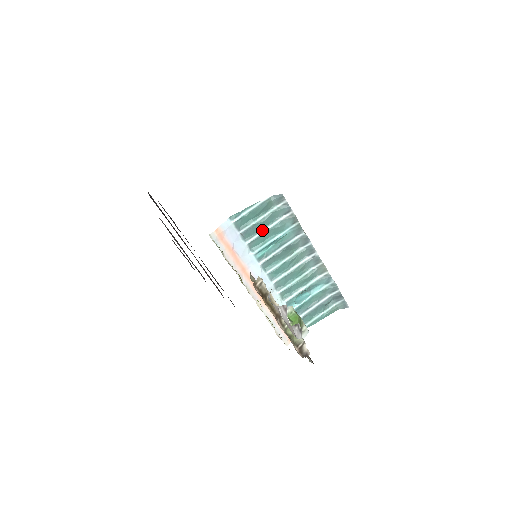
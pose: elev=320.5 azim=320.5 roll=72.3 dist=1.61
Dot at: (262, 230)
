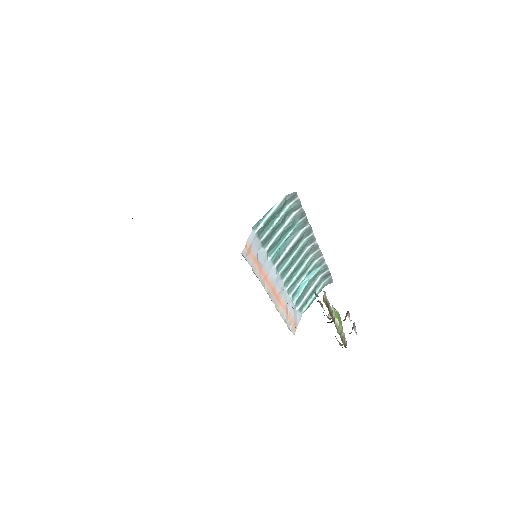
Dot at: (277, 232)
